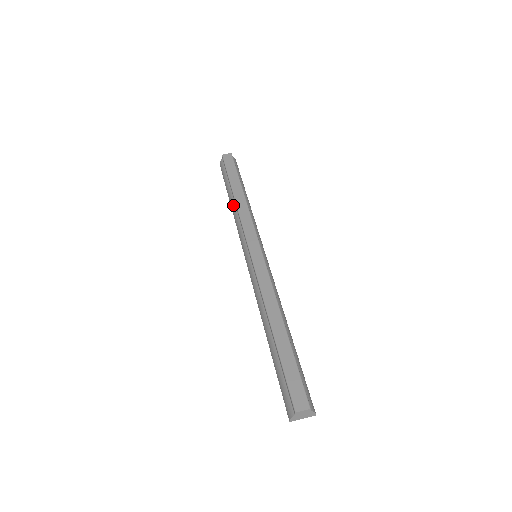
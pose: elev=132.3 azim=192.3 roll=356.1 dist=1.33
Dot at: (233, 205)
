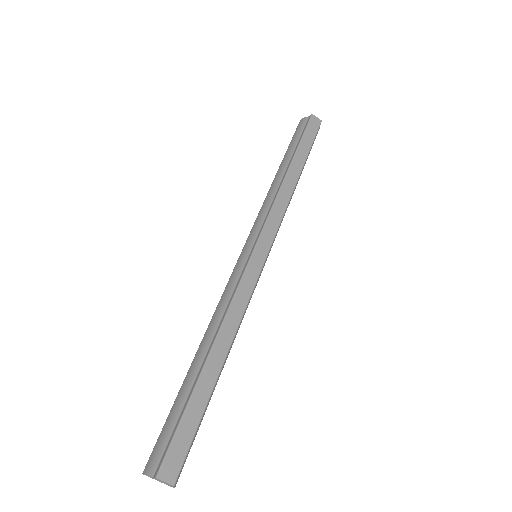
Dot at: (279, 178)
